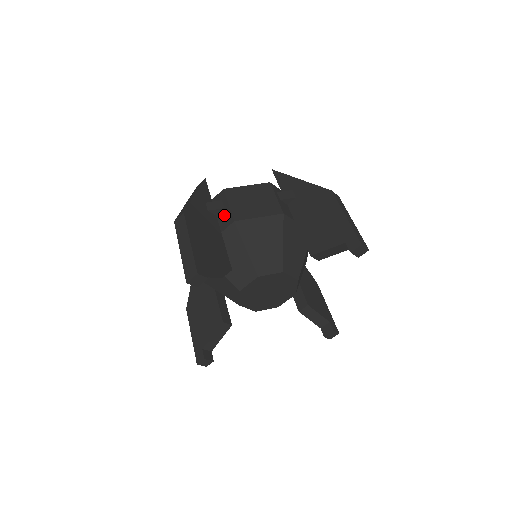
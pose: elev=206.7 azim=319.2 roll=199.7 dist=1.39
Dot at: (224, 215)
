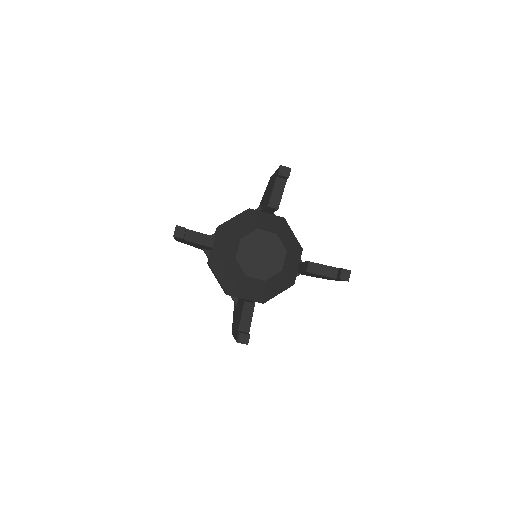
Dot at: occluded
